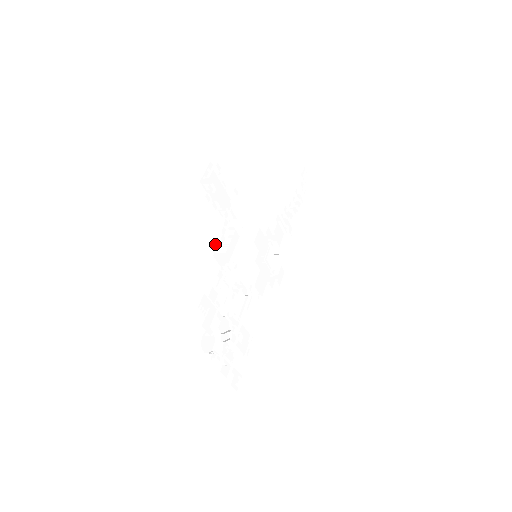
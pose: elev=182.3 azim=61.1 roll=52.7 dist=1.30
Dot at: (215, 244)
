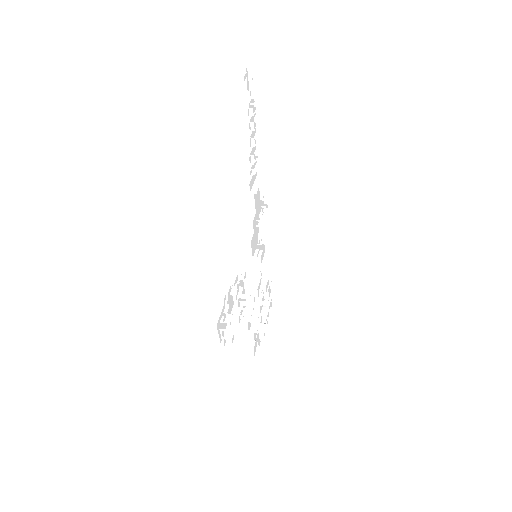
Dot at: (239, 318)
